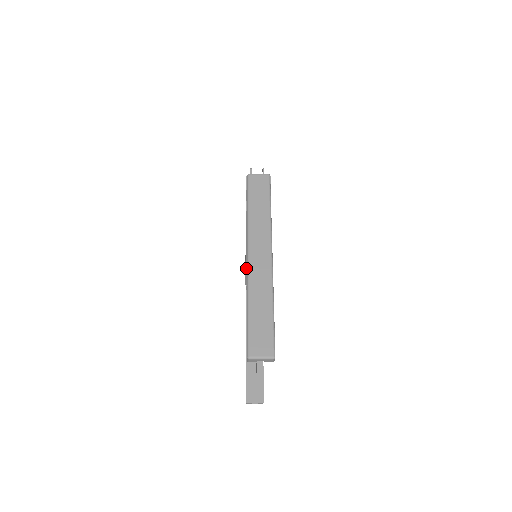
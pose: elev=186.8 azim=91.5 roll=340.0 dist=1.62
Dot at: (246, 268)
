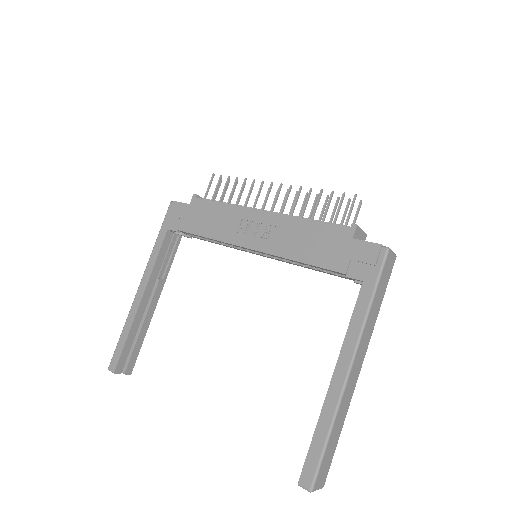
Dot at: (216, 240)
